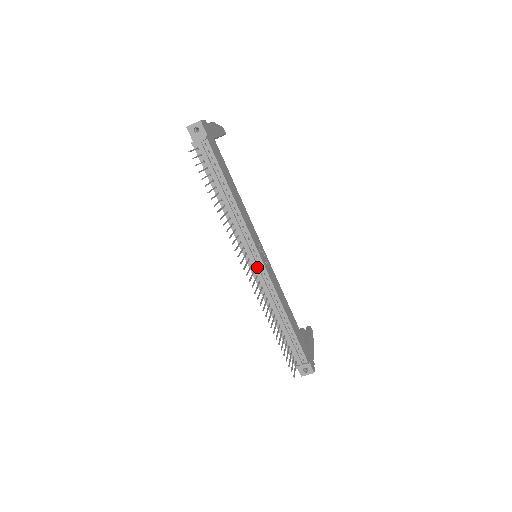
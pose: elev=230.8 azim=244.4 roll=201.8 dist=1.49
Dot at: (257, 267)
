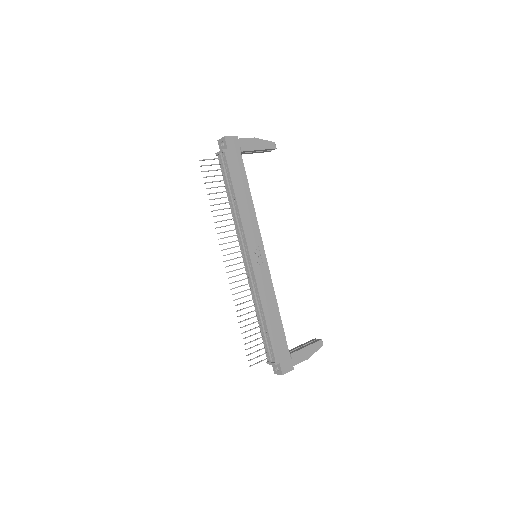
Dot at: (247, 264)
